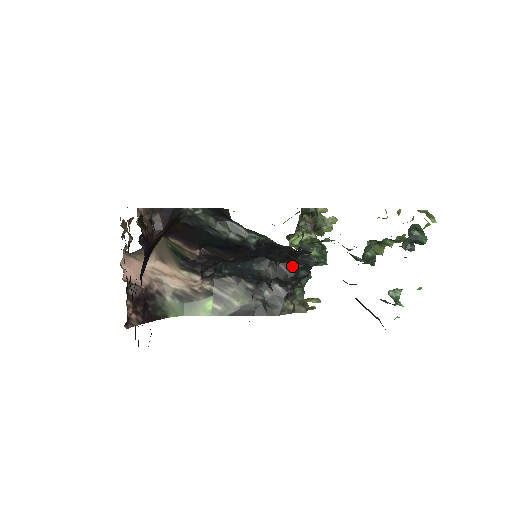
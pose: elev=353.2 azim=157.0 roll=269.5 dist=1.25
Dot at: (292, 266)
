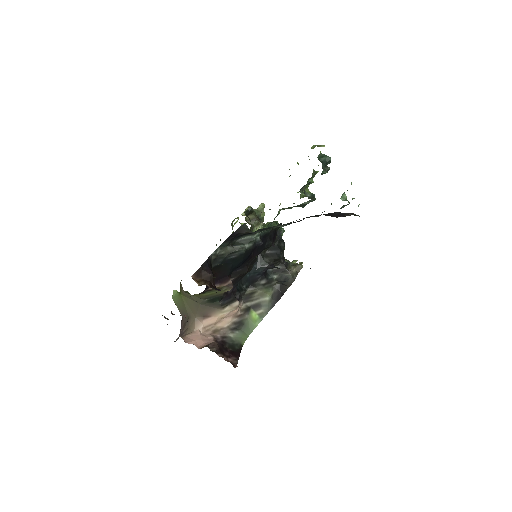
Dot at: occluded
